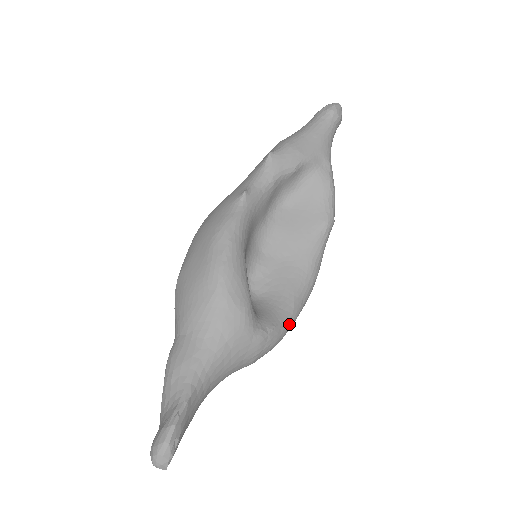
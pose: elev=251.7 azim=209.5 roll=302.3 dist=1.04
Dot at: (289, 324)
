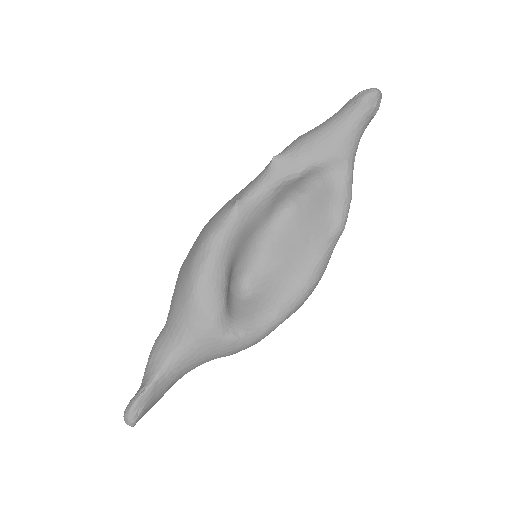
Dot at: (270, 328)
